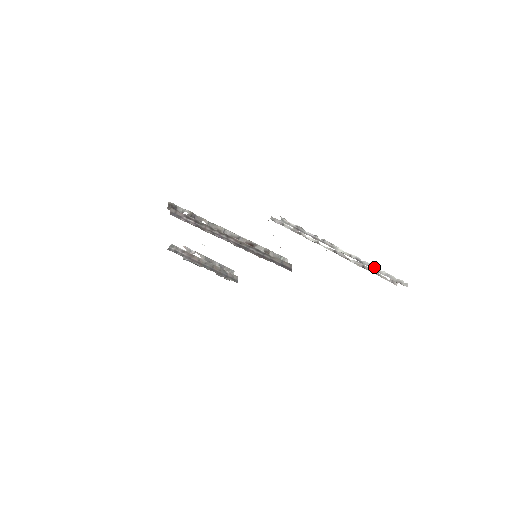
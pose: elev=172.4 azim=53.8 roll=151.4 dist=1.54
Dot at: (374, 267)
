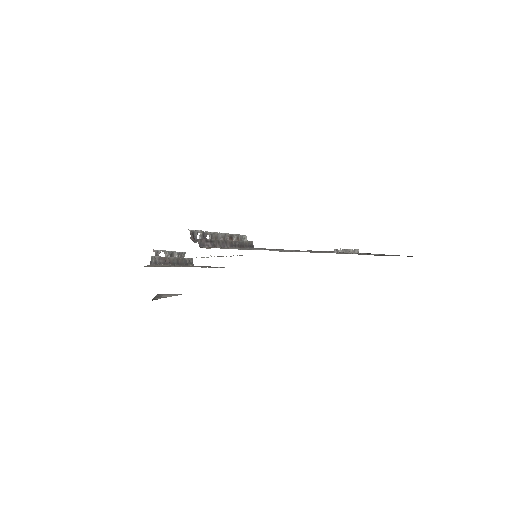
Dot at: (355, 250)
